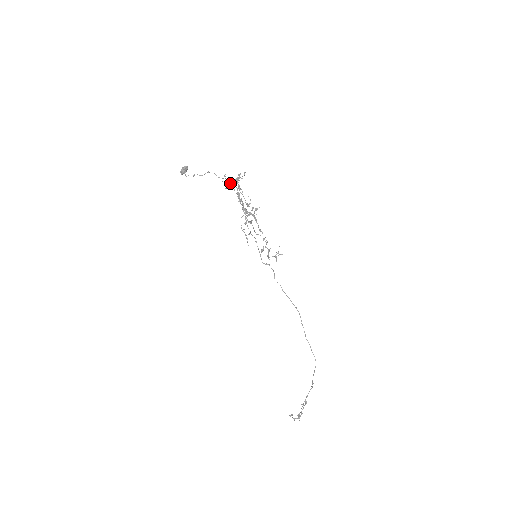
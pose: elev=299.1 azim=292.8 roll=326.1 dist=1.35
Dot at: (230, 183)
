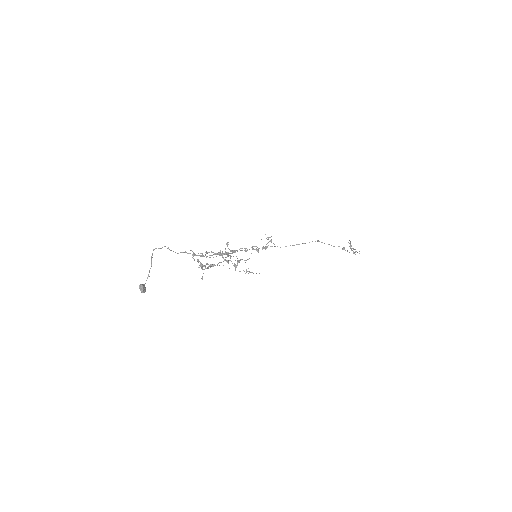
Dot at: occluded
